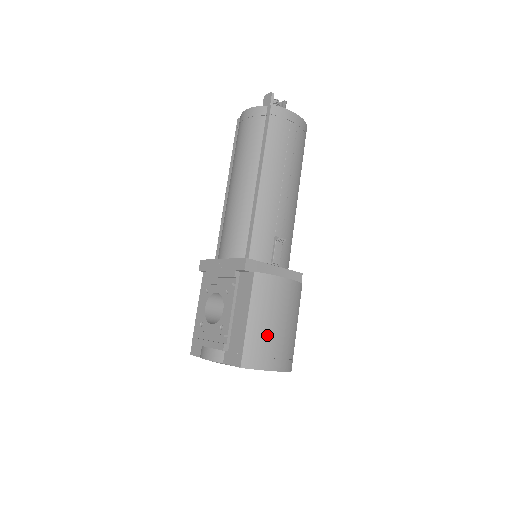
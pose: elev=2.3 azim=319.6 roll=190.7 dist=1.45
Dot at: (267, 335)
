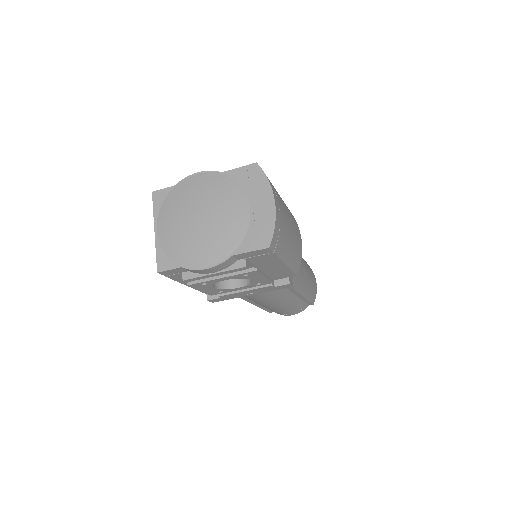
Dot at: (281, 201)
